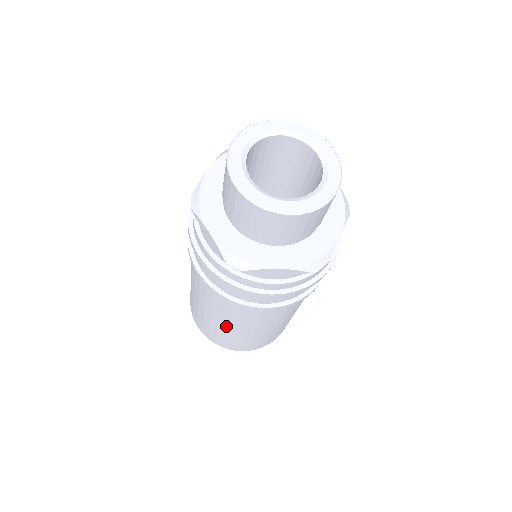
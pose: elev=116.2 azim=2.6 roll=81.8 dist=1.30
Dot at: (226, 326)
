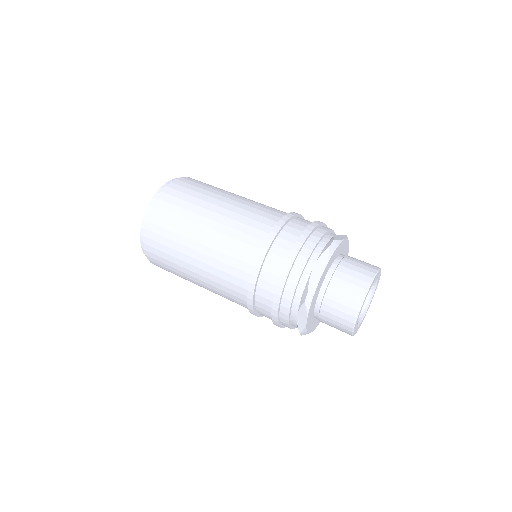
Dot at: occluded
